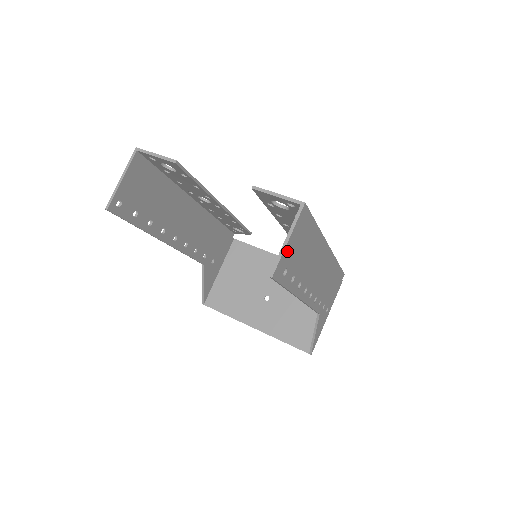
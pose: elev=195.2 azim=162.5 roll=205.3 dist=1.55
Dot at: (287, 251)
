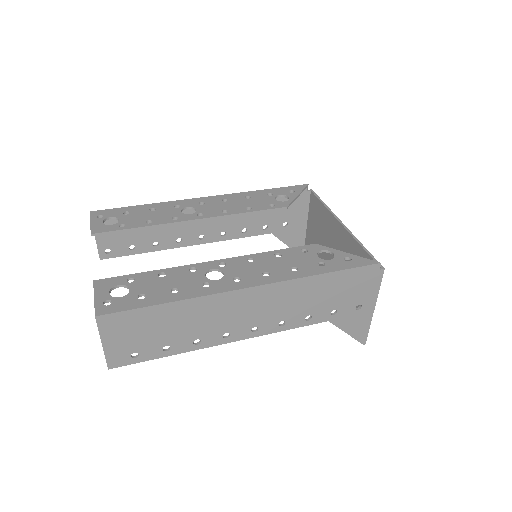
Dot at: (113, 348)
